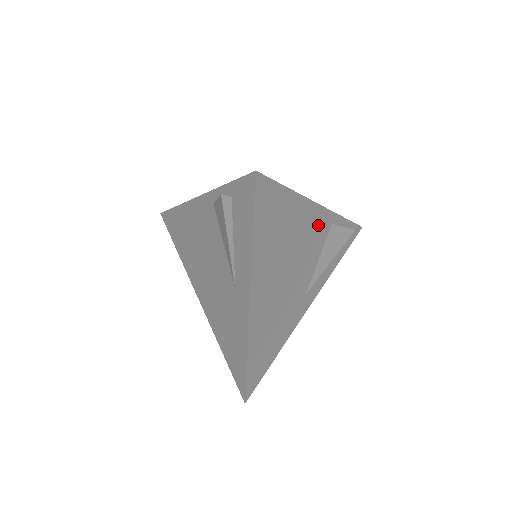
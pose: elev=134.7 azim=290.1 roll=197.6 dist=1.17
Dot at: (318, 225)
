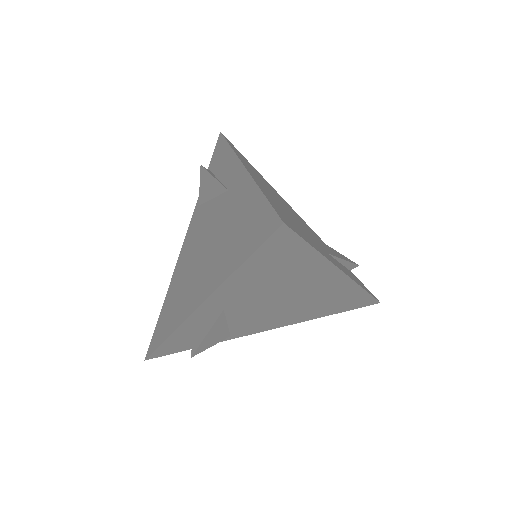
Dot at: occluded
